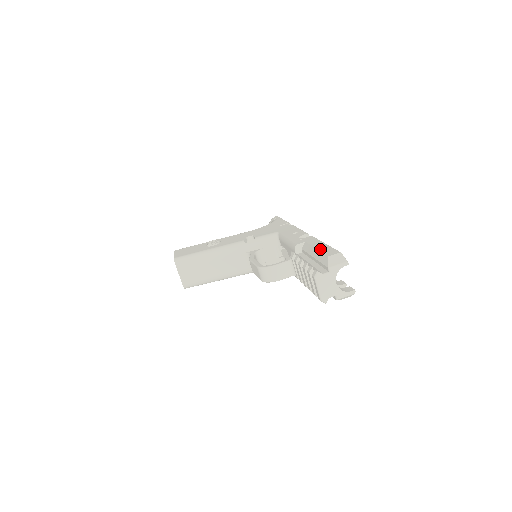
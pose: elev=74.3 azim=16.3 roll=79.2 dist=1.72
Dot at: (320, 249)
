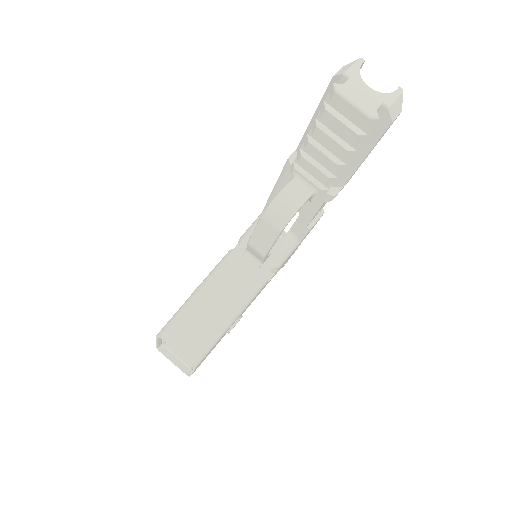
Dot at: (317, 107)
